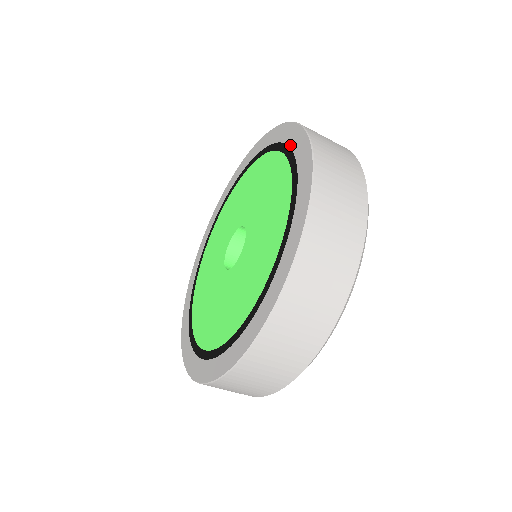
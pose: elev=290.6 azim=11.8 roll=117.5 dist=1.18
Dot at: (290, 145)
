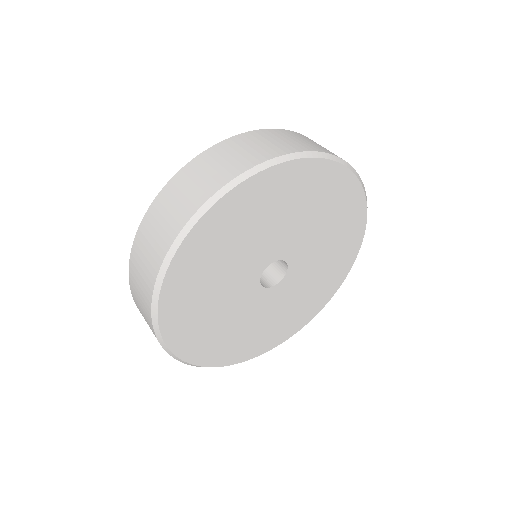
Dot at: occluded
